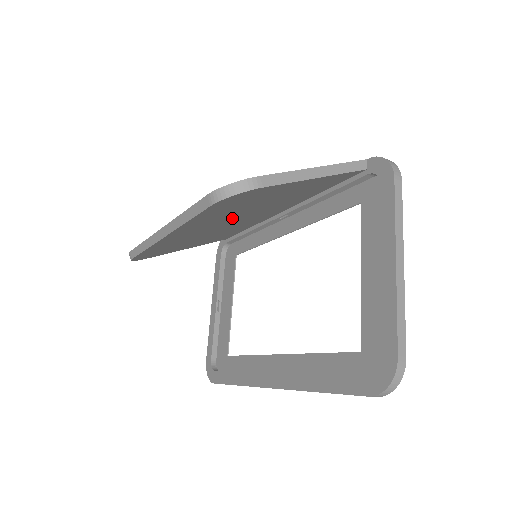
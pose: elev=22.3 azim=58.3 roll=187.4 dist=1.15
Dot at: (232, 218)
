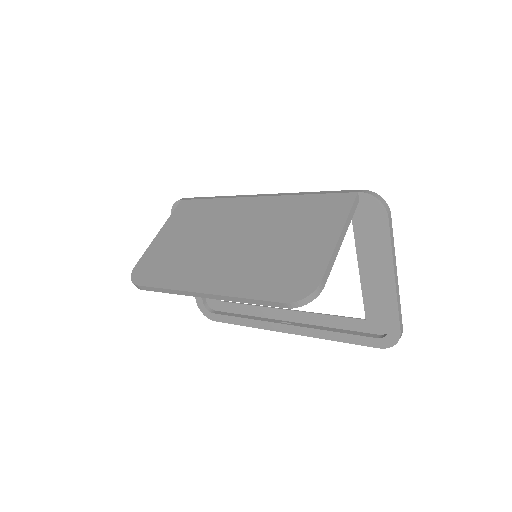
Dot at: occluded
